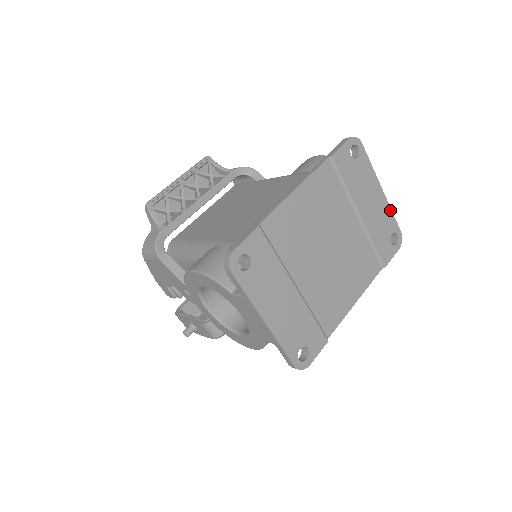
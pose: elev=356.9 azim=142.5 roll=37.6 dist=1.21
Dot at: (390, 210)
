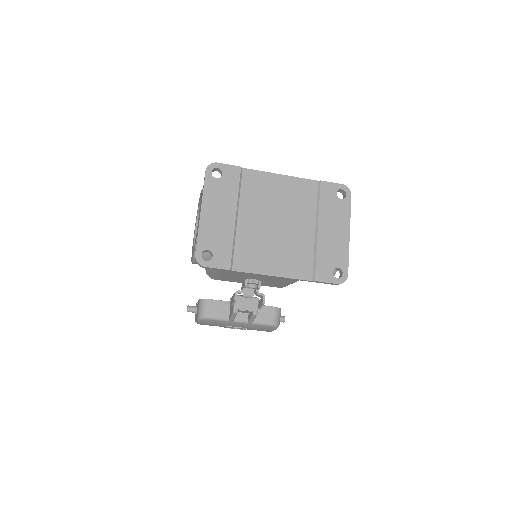
Dot at: (348, 252)
